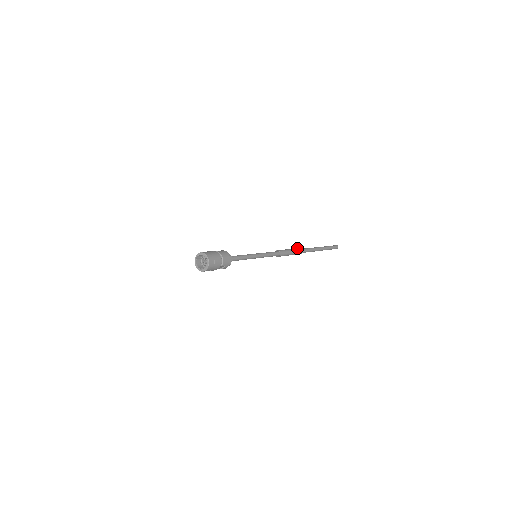
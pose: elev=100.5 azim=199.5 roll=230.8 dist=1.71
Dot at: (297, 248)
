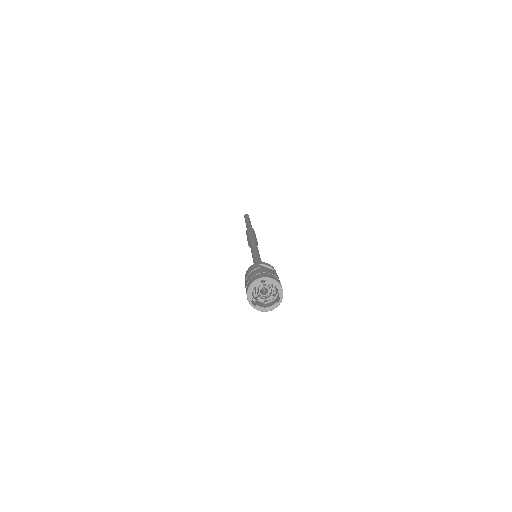
Dot at: occluded
